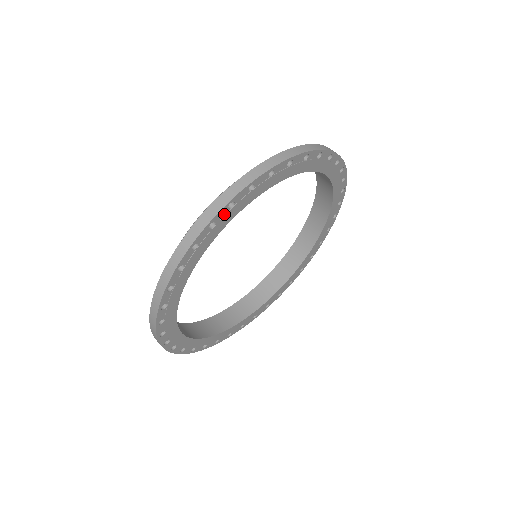
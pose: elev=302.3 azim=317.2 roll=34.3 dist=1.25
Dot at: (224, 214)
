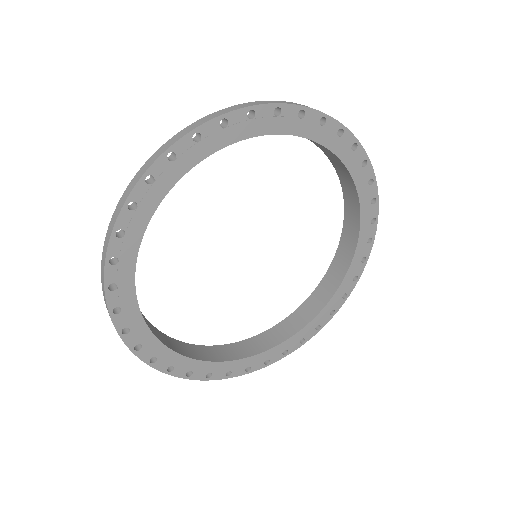
Dot at: (214, 131)
